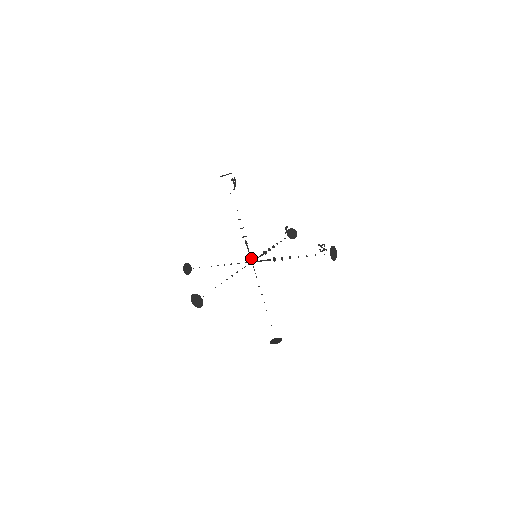
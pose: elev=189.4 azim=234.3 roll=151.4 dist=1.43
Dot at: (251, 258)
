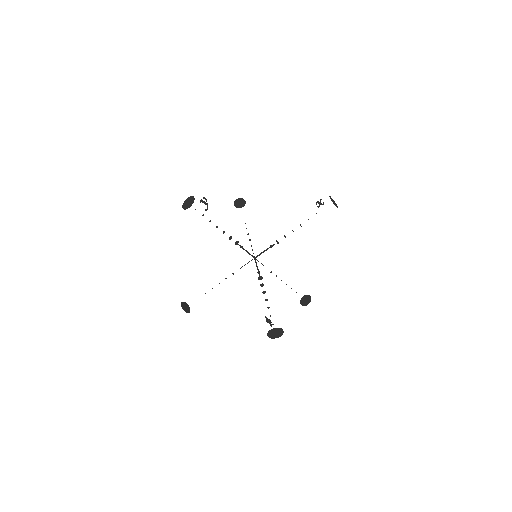
Dot at: (252, 256)
